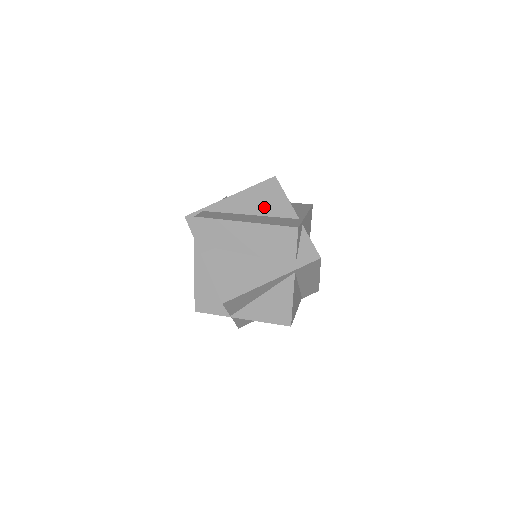
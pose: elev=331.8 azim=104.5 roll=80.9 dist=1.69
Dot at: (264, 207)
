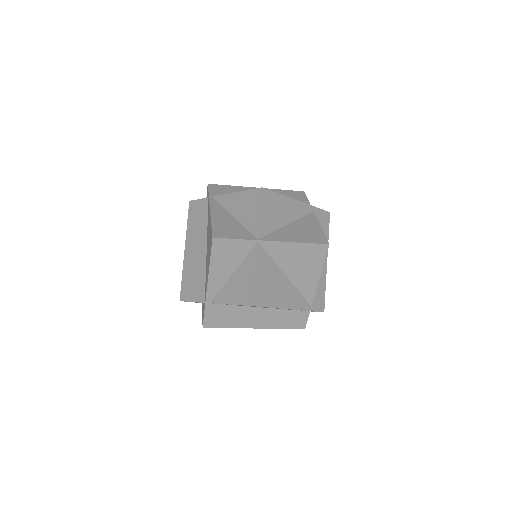
Dot at: occluded
